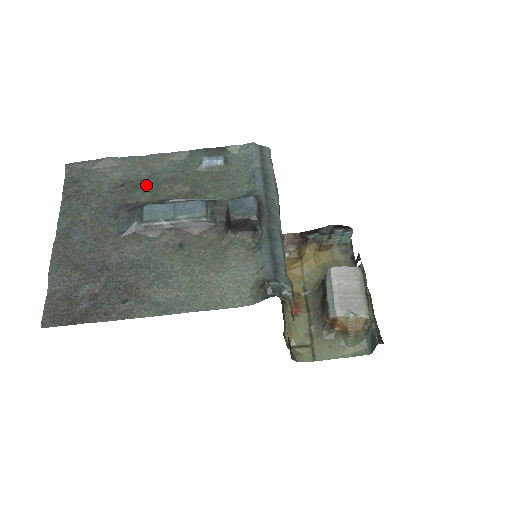
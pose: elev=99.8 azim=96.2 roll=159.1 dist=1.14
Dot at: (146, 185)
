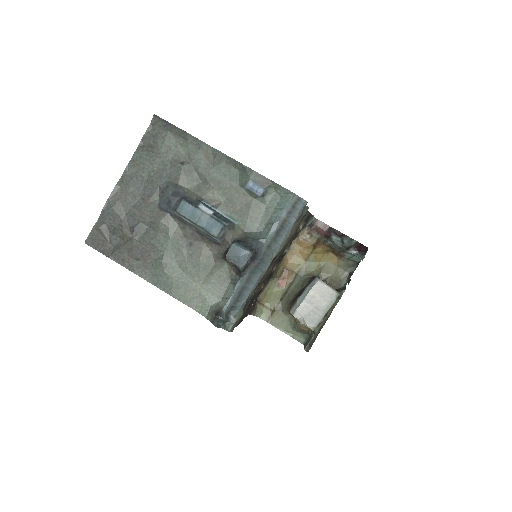
Dot at: (198, 174)
